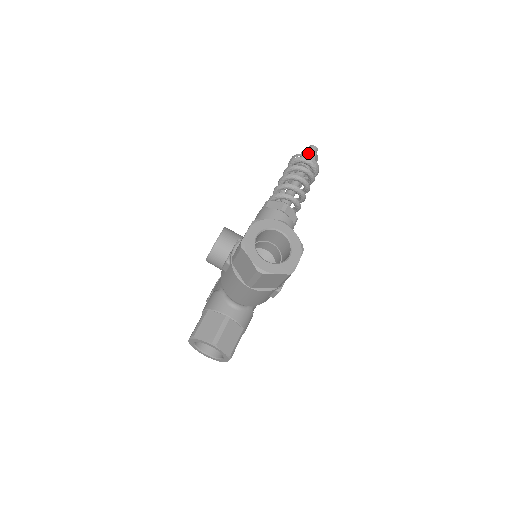
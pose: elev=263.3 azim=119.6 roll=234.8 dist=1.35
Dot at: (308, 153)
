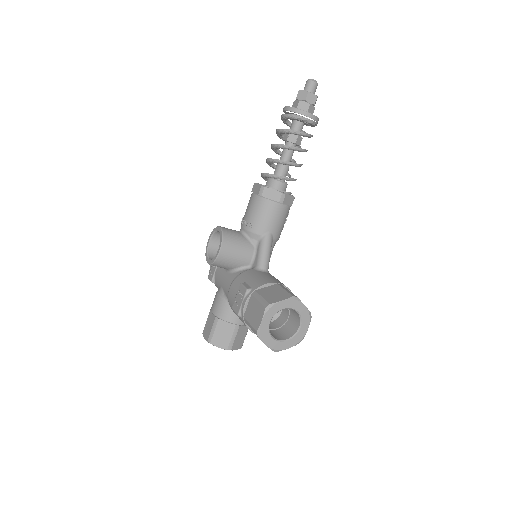
Dot at: (307, 100)
